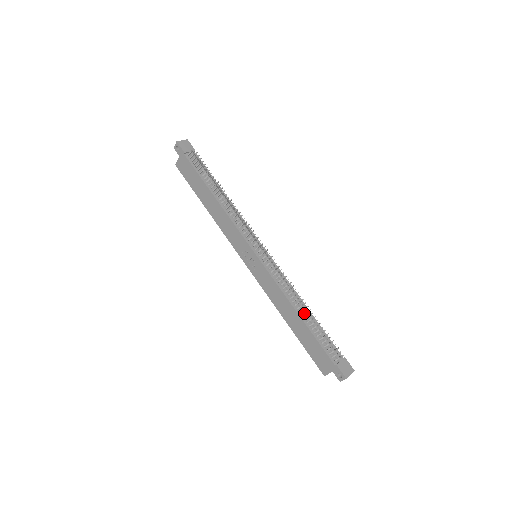
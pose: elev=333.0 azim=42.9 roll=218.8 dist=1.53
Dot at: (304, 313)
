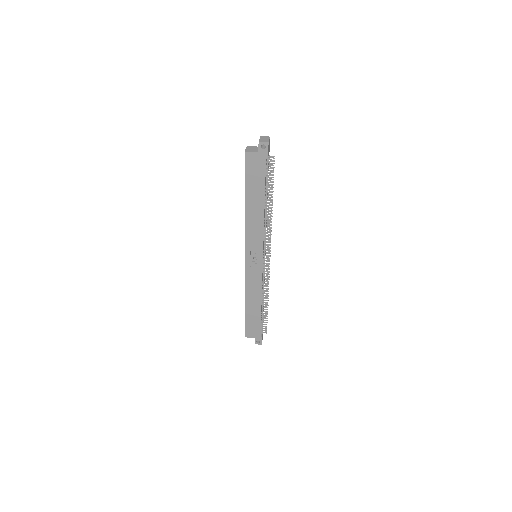
Dot at: occluded
